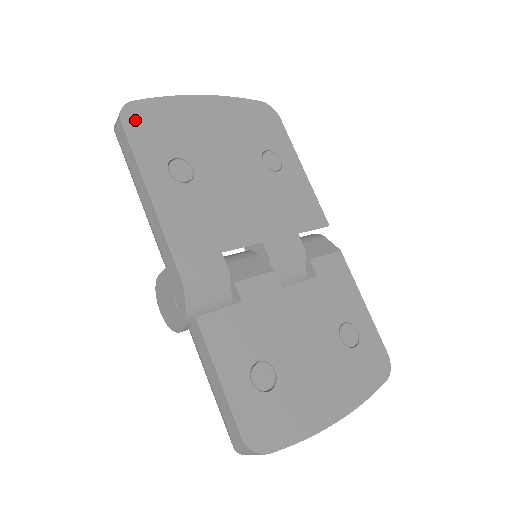
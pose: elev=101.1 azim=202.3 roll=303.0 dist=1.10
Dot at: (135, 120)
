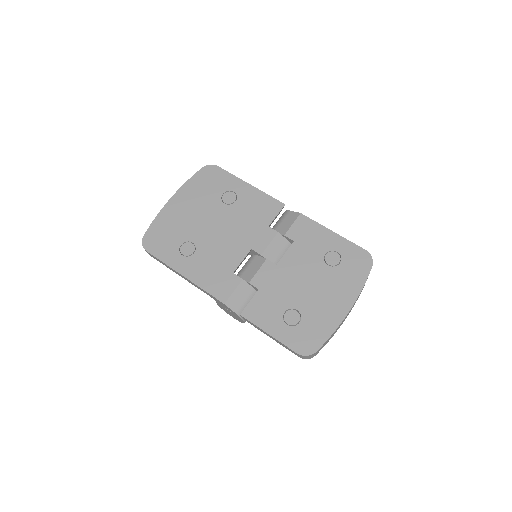
Dot at: (151, 244)
